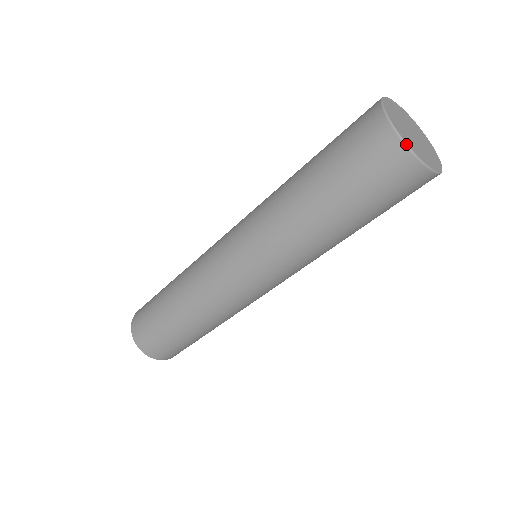
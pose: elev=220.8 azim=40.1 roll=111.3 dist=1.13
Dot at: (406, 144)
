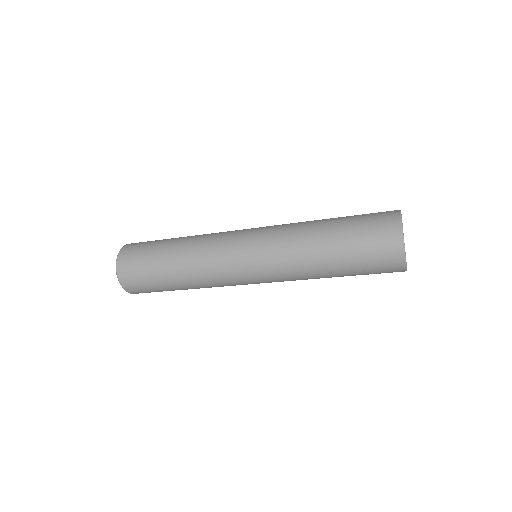
Dot at: occluded
